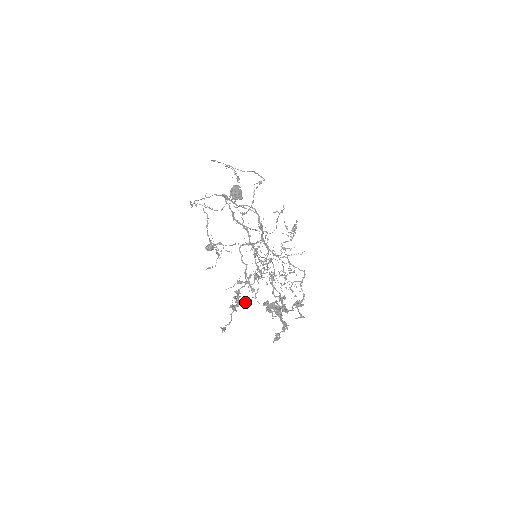
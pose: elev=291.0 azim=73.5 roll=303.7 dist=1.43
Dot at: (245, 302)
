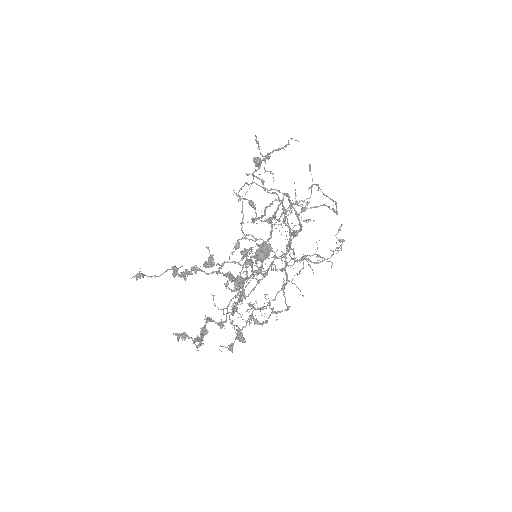
Dot at: (205, 262)
